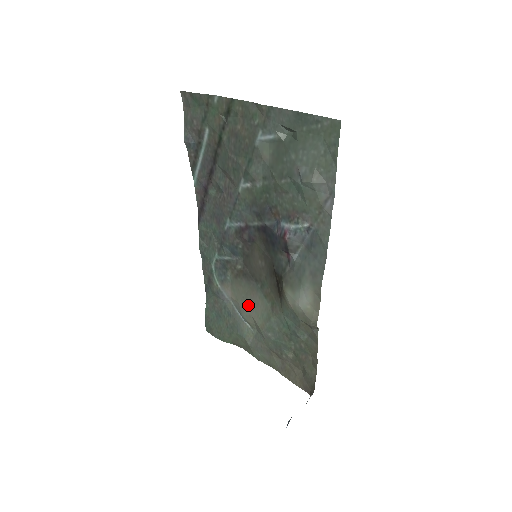
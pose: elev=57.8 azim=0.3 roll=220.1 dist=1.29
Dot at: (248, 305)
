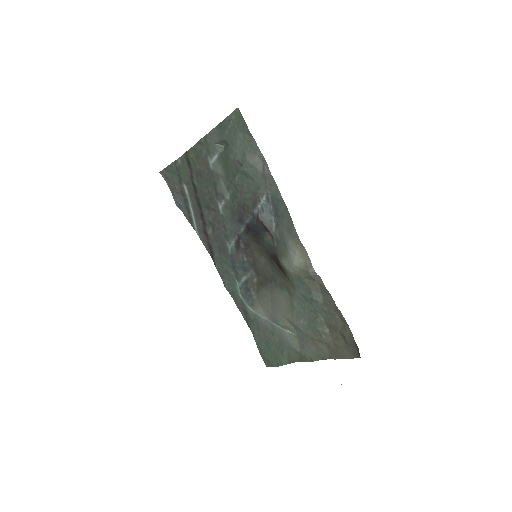
Dot at: (276, 309)
